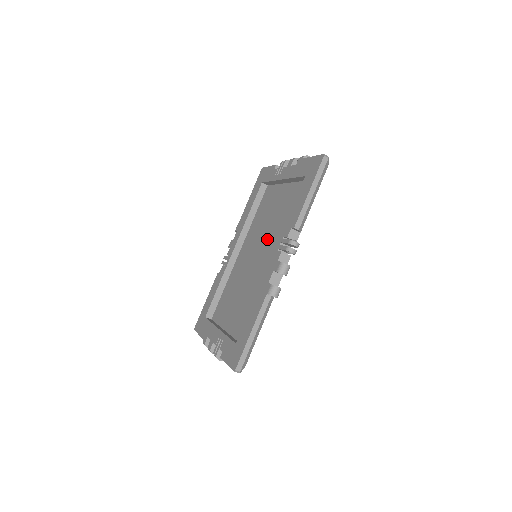
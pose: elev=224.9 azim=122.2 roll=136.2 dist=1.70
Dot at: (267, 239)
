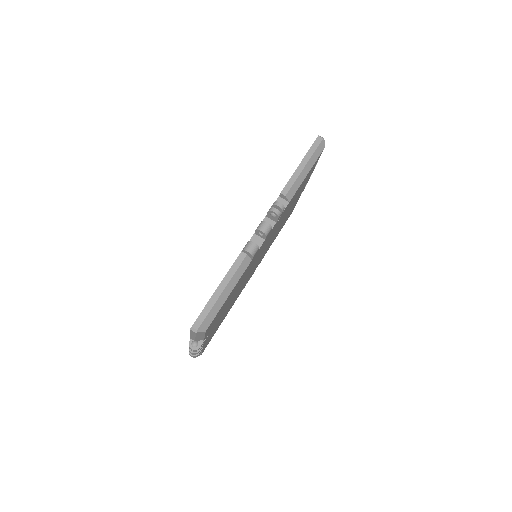
Dot at: occluded
